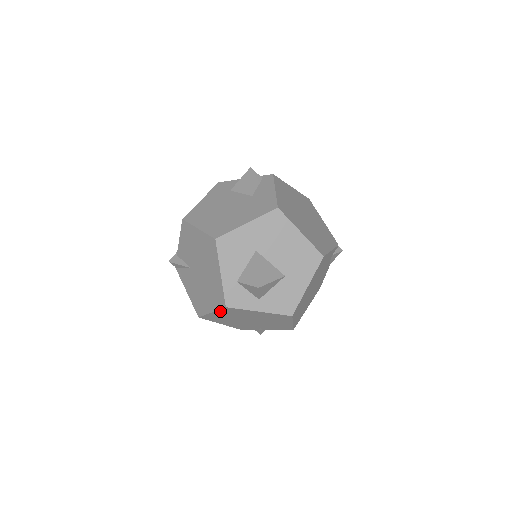
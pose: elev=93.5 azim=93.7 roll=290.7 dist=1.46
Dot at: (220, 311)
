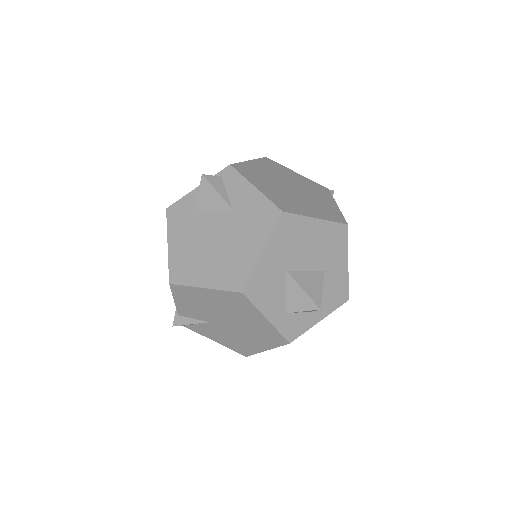
Dot at: occluded
